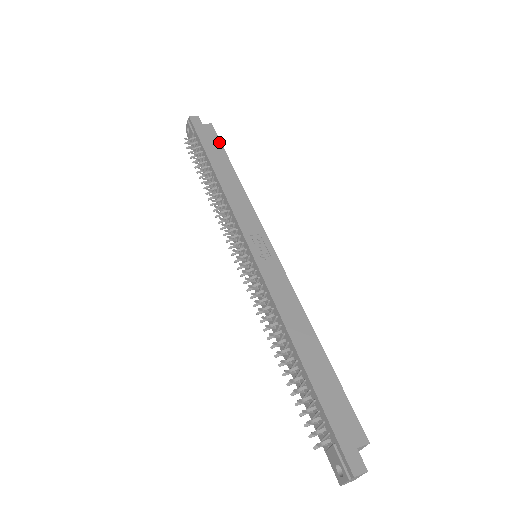
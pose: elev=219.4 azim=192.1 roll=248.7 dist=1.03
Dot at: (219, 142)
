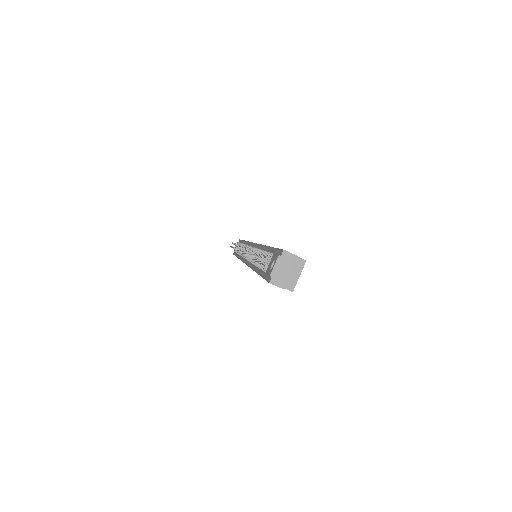
Dot at: occluded
